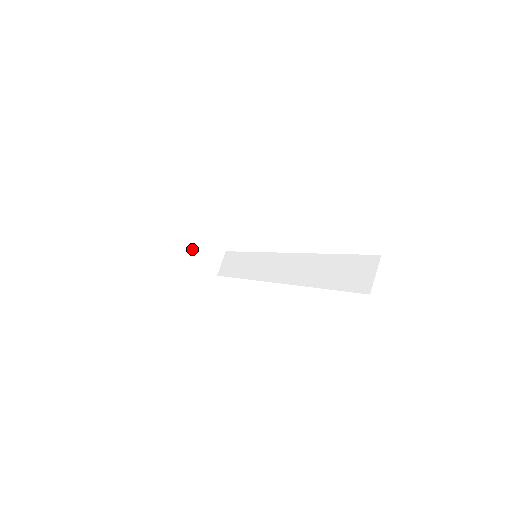
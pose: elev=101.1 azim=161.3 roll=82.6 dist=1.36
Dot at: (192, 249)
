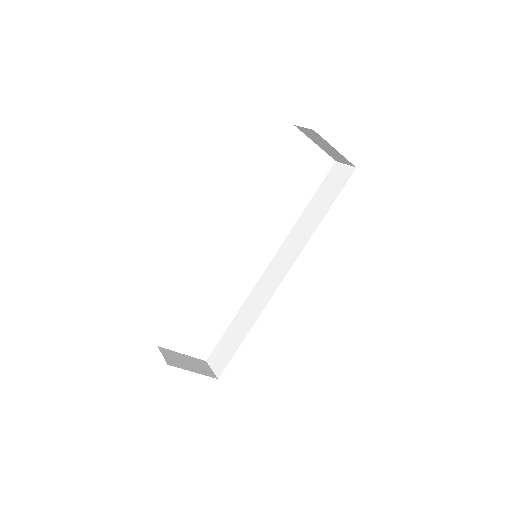
Dot at: (177, 359)
